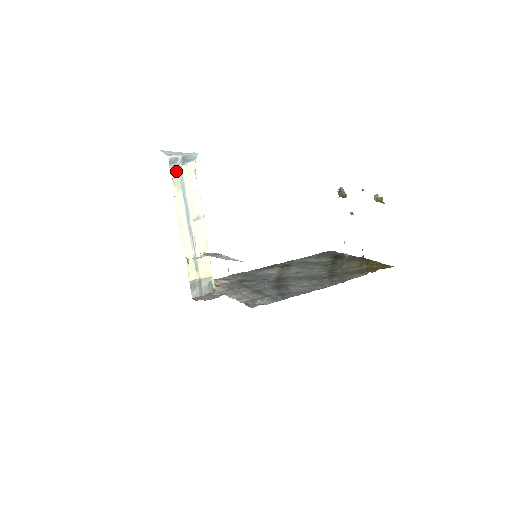
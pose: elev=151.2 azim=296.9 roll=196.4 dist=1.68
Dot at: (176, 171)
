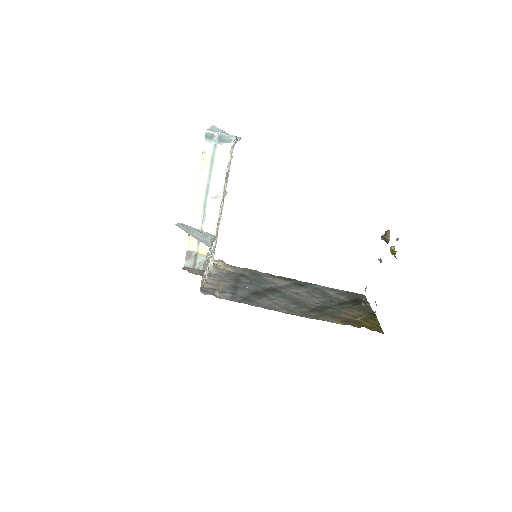
Dot at: (210, 146)
